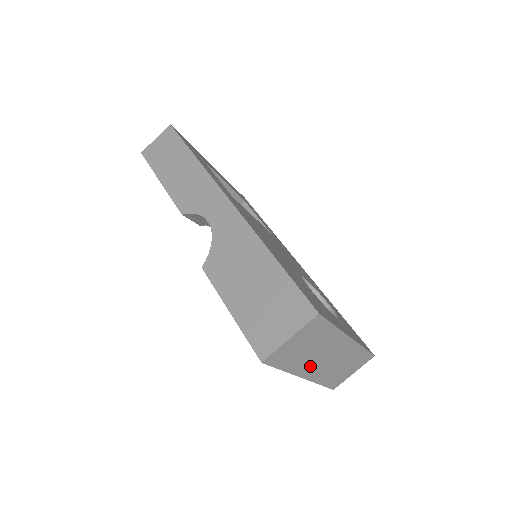
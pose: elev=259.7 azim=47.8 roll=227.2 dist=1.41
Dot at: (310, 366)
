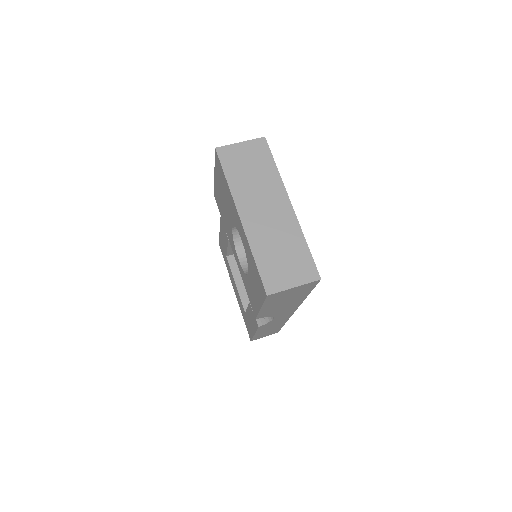
Dot at: (249, 203)
